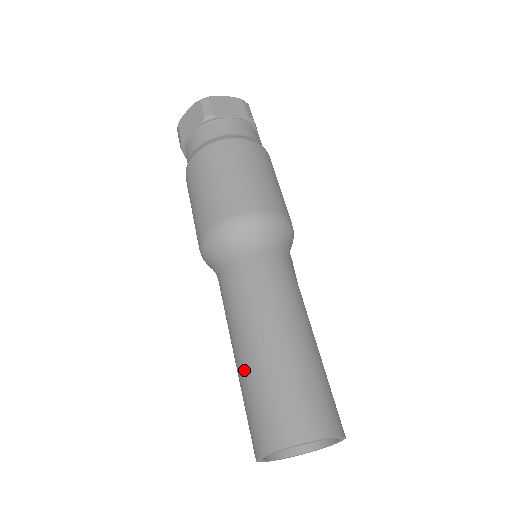
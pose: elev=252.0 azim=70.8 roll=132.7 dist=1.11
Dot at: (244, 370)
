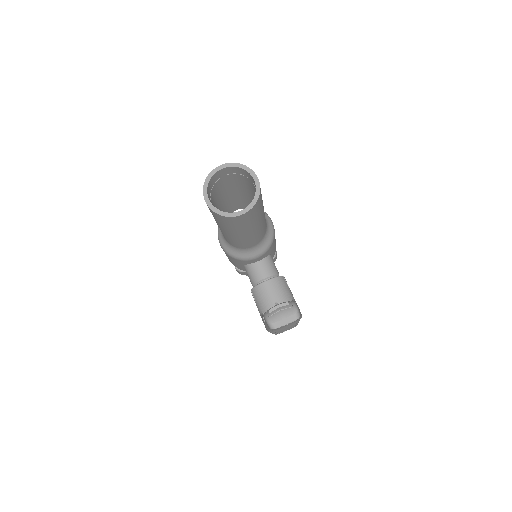
Dot at: occluded
